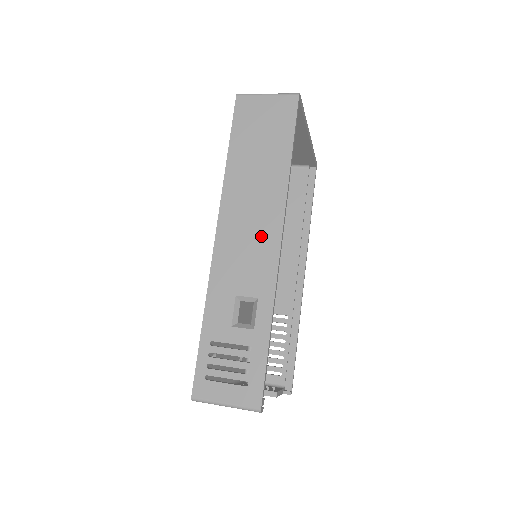
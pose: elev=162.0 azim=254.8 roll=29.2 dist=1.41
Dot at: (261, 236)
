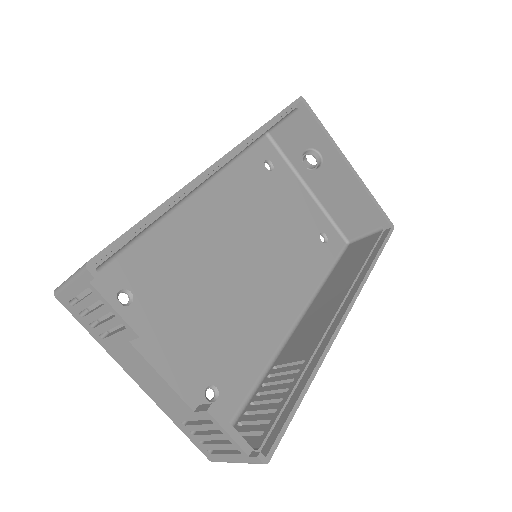
Dot at: occluded
